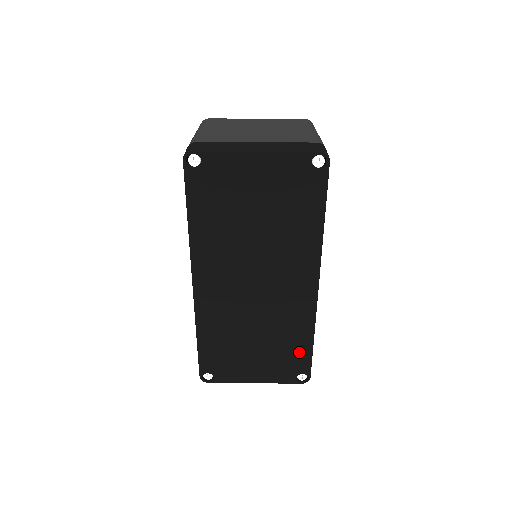
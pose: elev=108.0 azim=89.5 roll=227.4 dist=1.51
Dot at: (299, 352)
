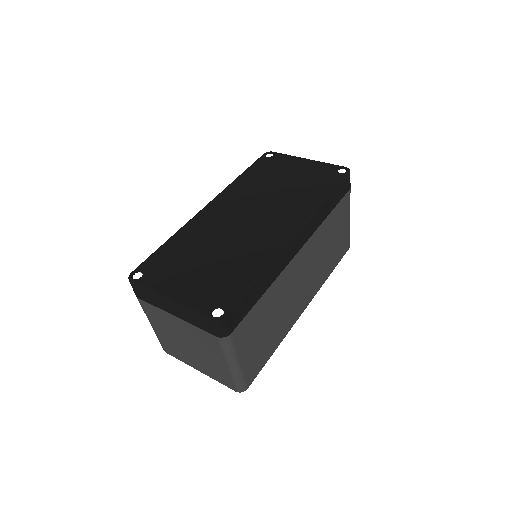
Dot at: (237, 282)
